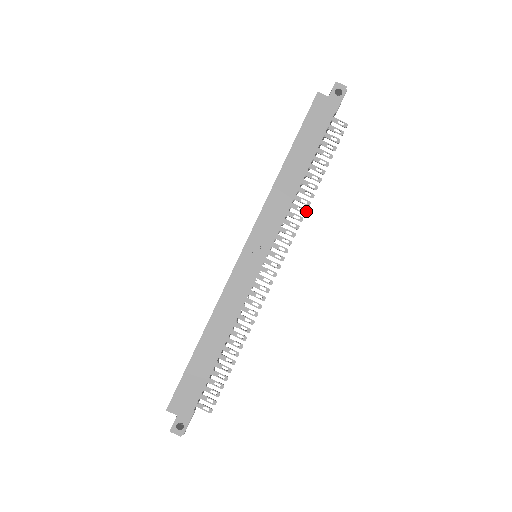
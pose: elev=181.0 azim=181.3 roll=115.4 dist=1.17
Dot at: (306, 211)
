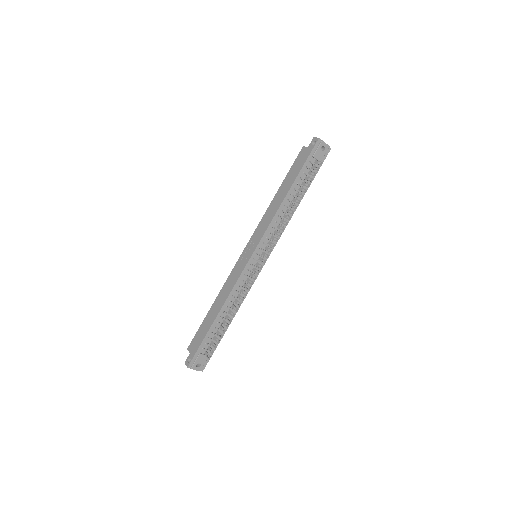
Dot at: (287, 223)
